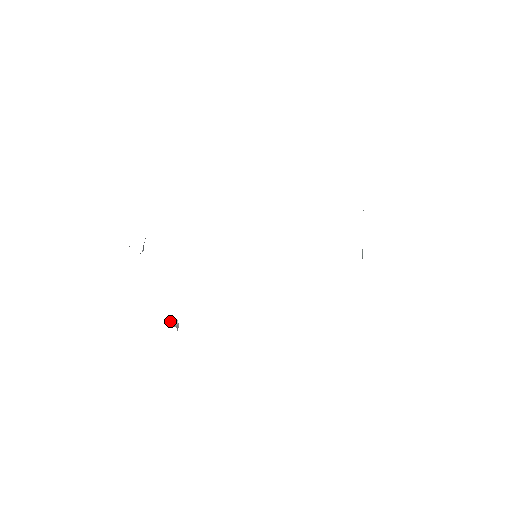
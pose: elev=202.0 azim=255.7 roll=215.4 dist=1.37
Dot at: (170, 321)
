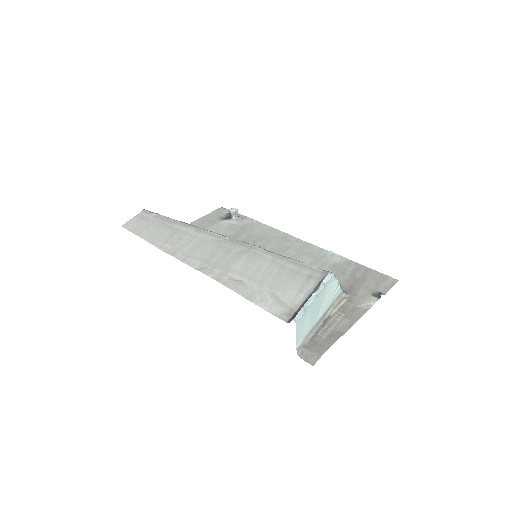
Dot at: (229, 211)
